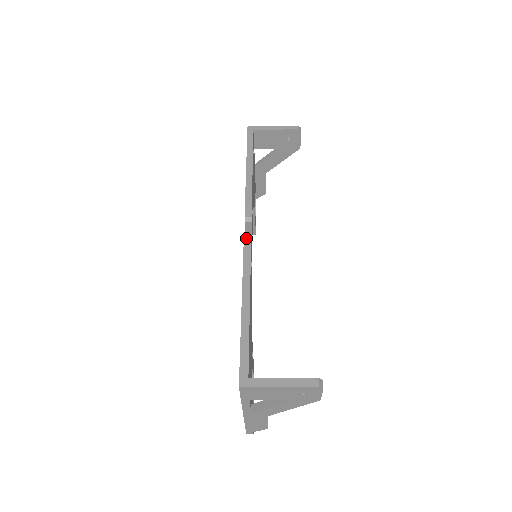
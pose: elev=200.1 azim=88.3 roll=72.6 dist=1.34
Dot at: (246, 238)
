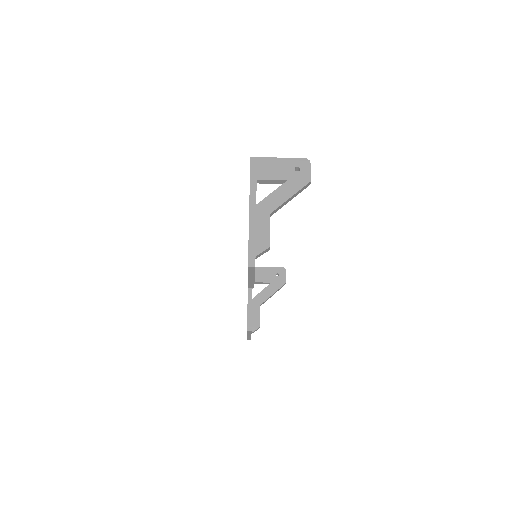
Dot at: occluded
